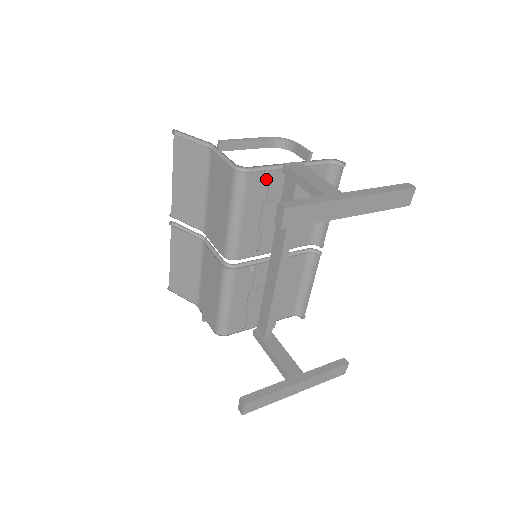
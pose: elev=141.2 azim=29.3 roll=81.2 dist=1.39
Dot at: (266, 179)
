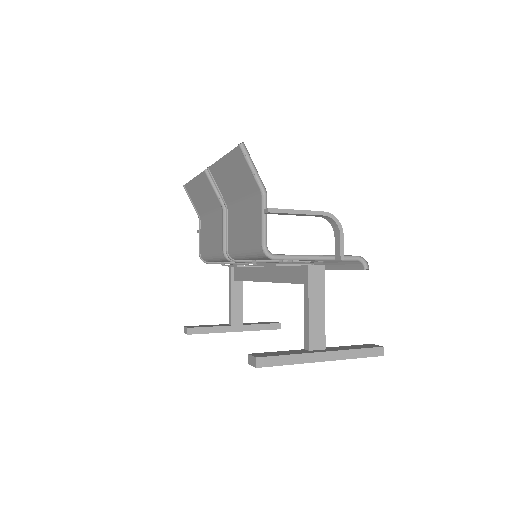
Dot at: (287, 261)
